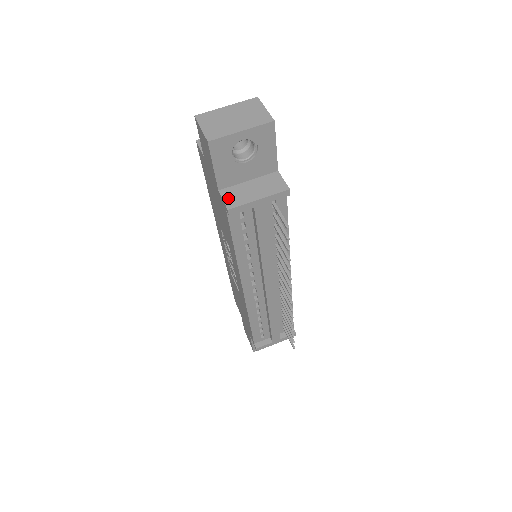
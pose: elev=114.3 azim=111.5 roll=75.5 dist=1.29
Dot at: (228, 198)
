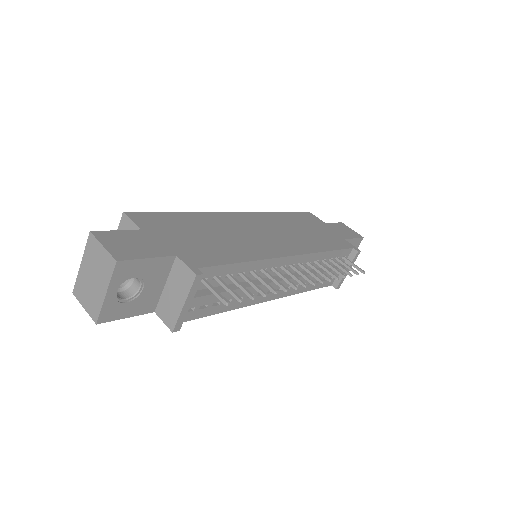
Dot at: (165, 318)
